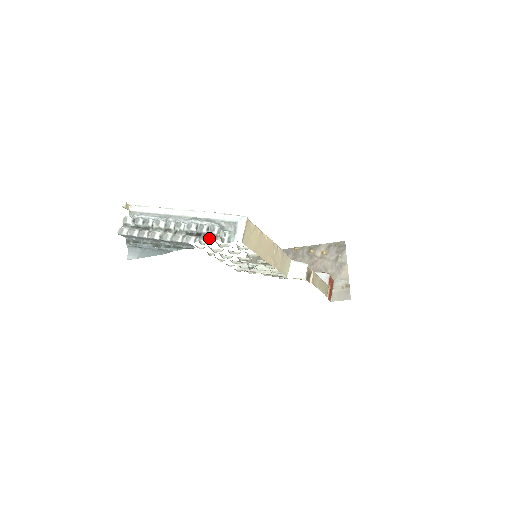
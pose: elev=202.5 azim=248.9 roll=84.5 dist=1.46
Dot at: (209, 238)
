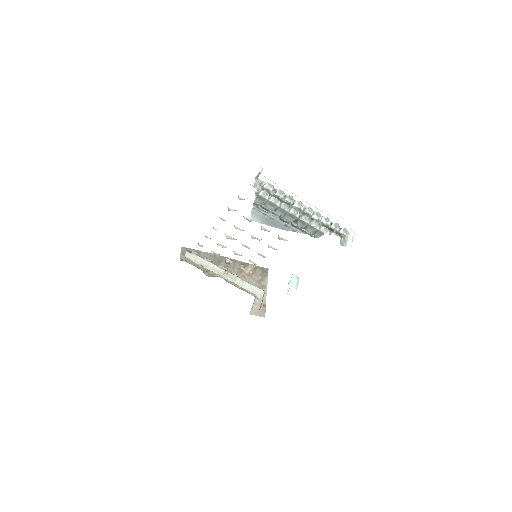
Dot at: (340, 236)
